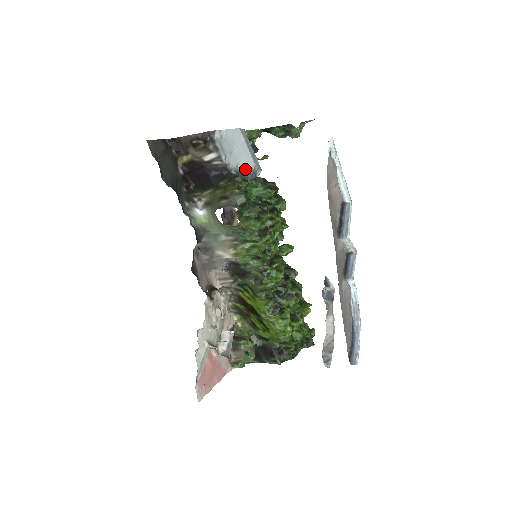
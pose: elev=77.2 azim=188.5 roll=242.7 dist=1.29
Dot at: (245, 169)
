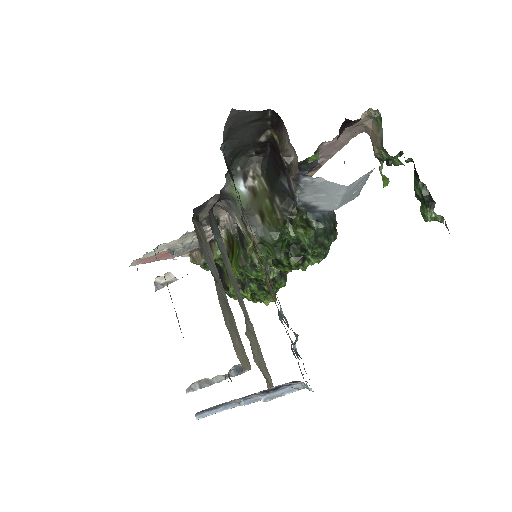
Dot at: (319, 207)
